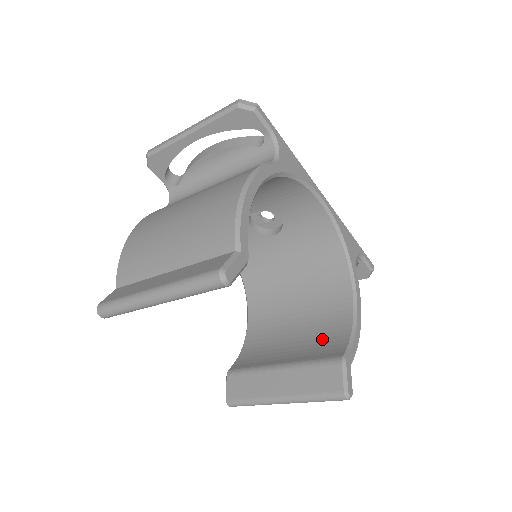
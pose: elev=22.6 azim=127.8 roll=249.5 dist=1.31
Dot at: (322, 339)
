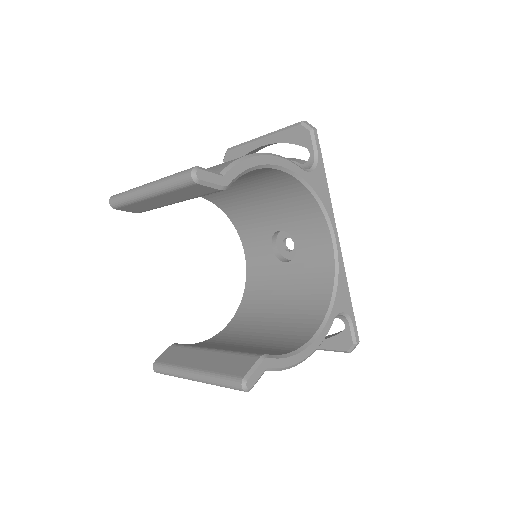
Dot at: (264, 350)
